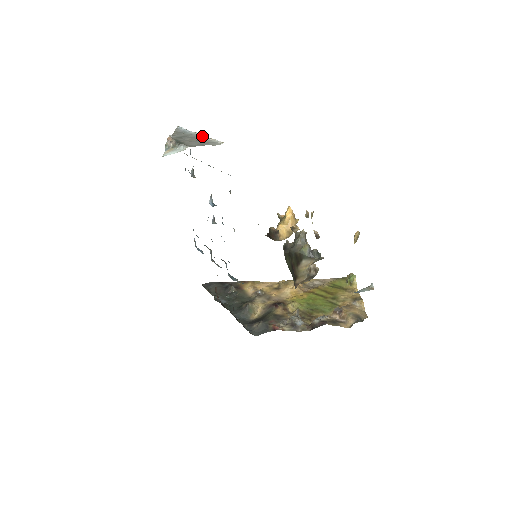
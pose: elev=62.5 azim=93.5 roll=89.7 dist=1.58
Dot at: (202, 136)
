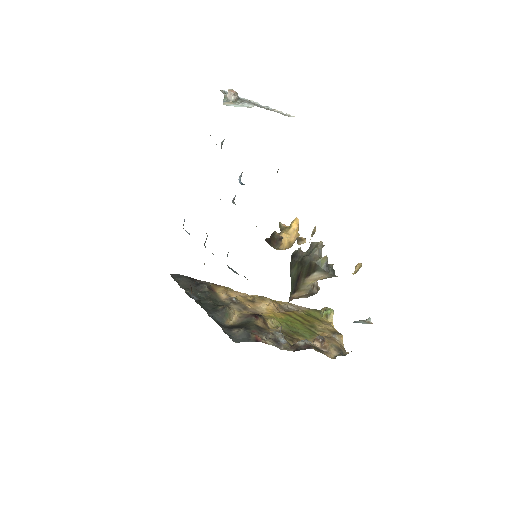
Dot at: (261, 105)
